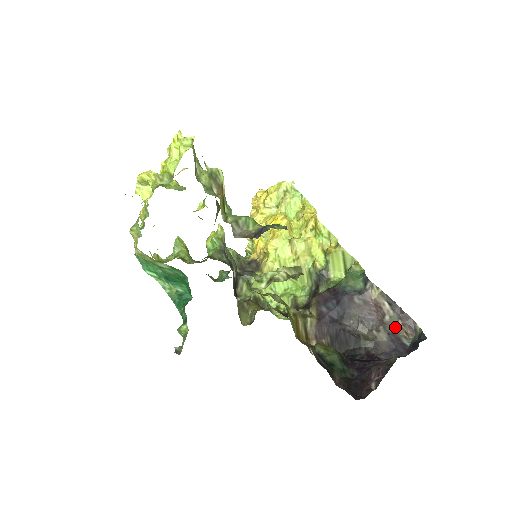
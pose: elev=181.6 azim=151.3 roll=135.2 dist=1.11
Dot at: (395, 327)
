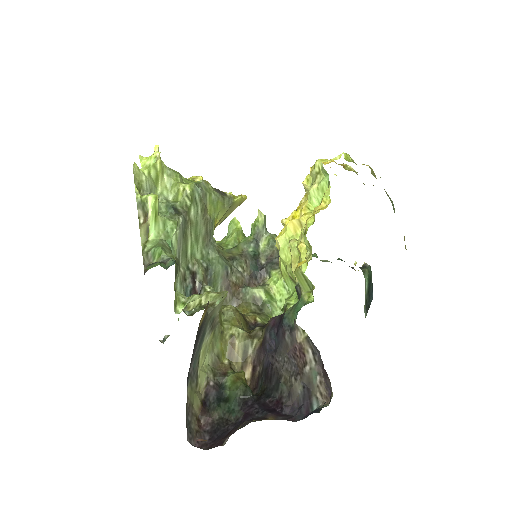
Dot at: (311, 382)
